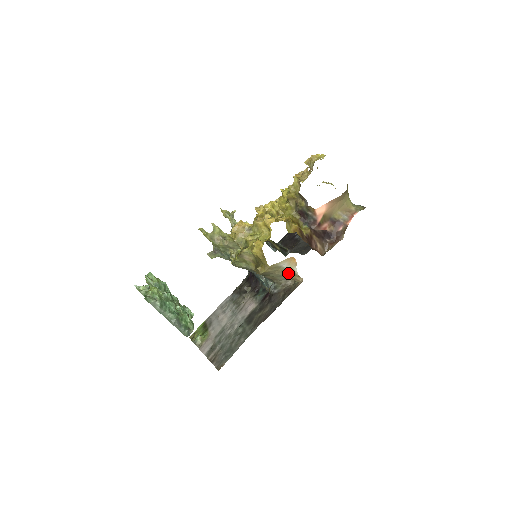
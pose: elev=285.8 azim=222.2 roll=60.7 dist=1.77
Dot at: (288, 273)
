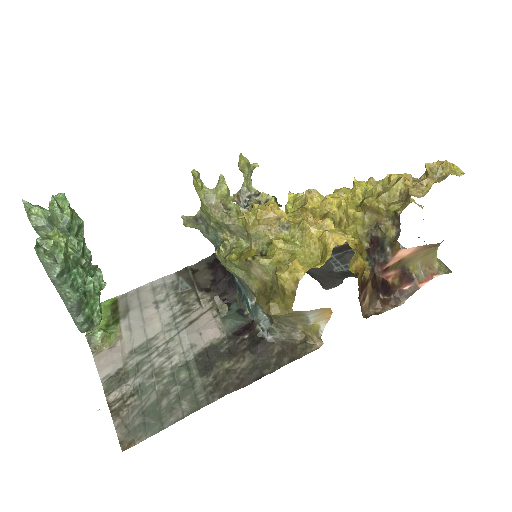
Dot at: (306, 325)
